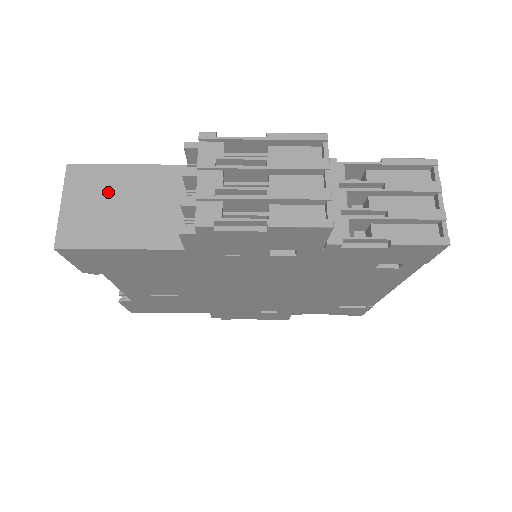
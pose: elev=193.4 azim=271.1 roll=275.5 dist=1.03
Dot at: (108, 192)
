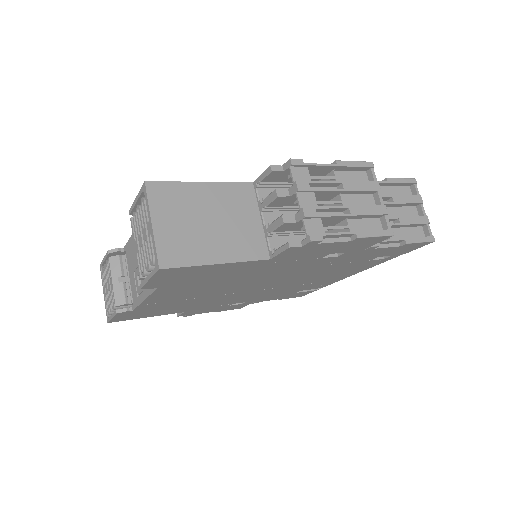
Dot at: (192, 209)
